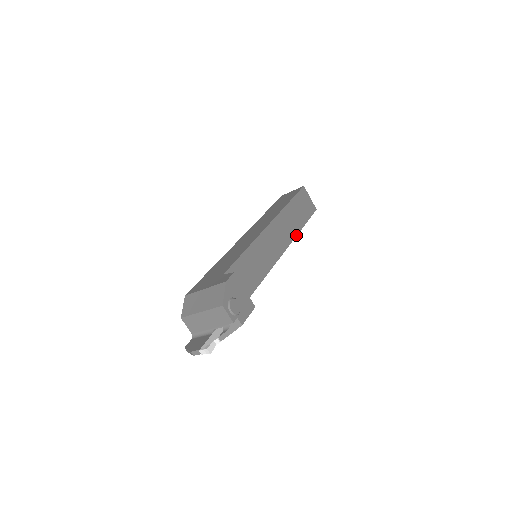
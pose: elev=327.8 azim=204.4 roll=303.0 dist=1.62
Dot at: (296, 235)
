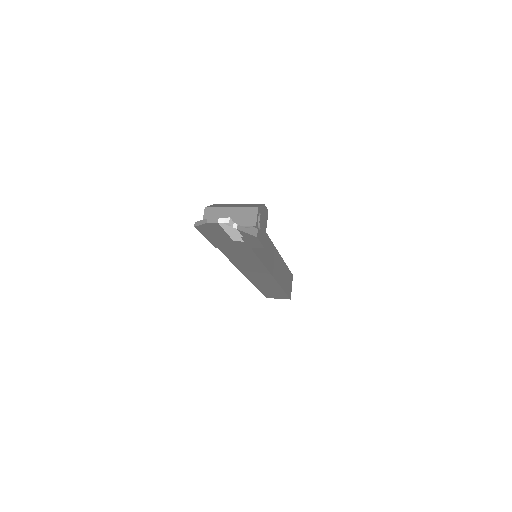
Dot at: (280, 285)
